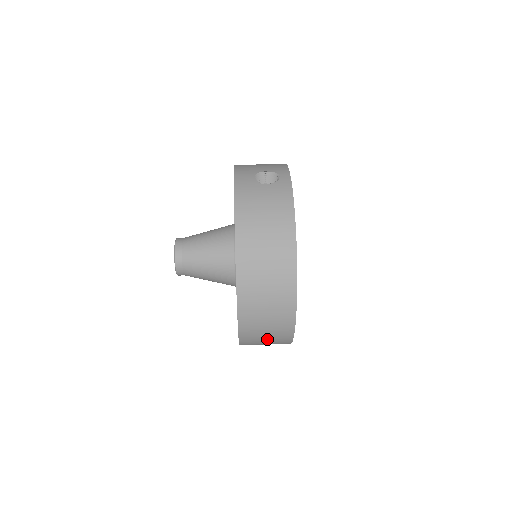
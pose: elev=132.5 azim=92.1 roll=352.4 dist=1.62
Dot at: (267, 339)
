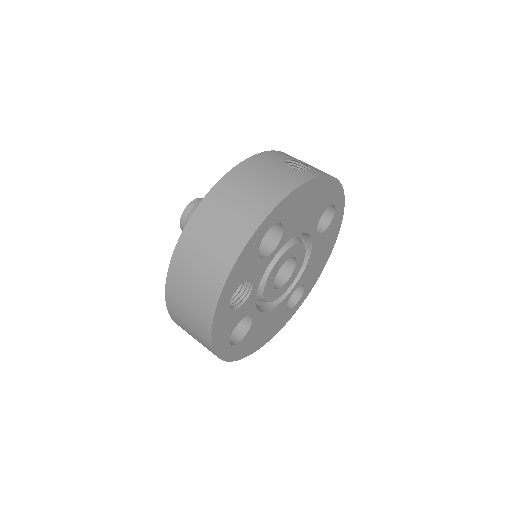
Dot at: (189, 320)
